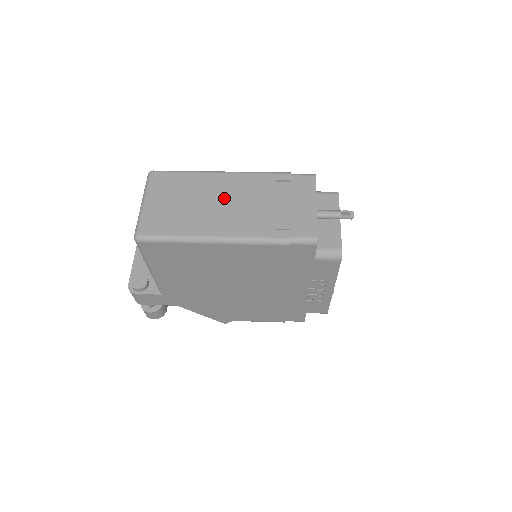
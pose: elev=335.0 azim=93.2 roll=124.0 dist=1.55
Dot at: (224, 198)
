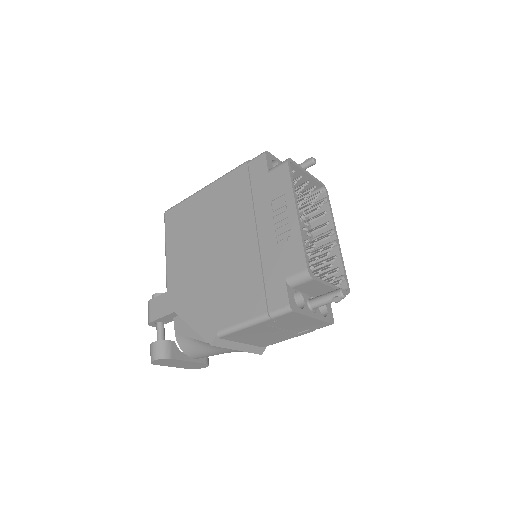
Dot at: occluded
